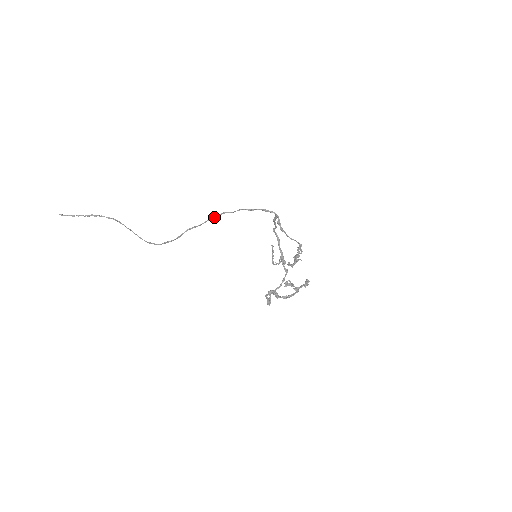
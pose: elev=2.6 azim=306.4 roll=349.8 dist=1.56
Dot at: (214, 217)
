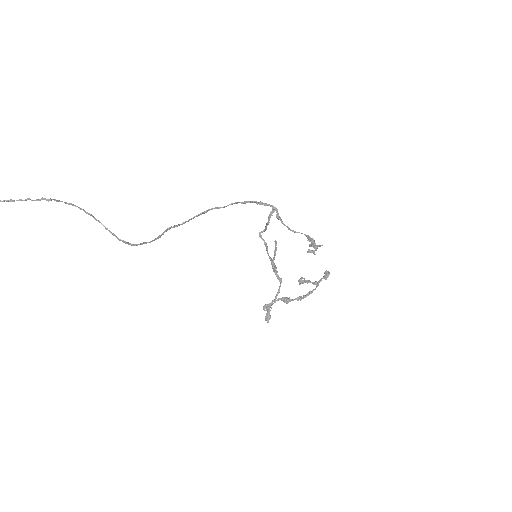
Dot at: (198, 215)
